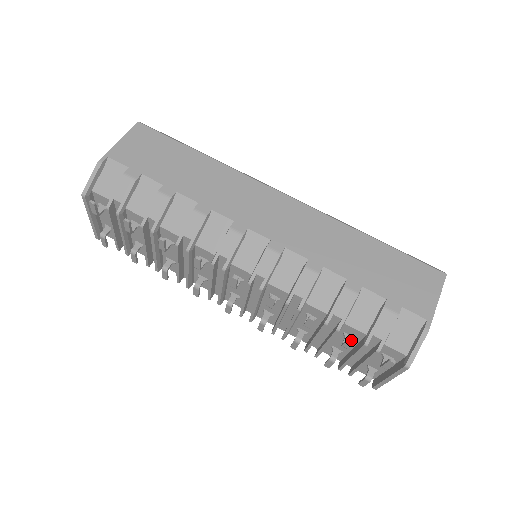
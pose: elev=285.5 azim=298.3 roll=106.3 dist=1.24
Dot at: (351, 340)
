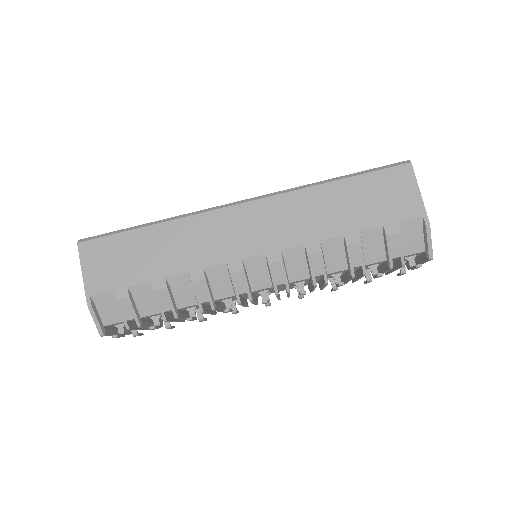
Dot at: (380, 276)
